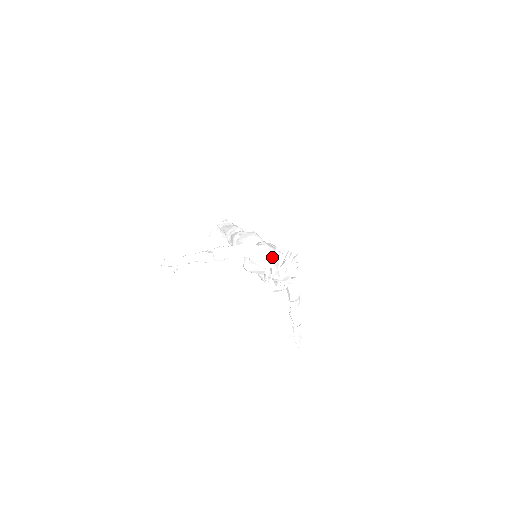
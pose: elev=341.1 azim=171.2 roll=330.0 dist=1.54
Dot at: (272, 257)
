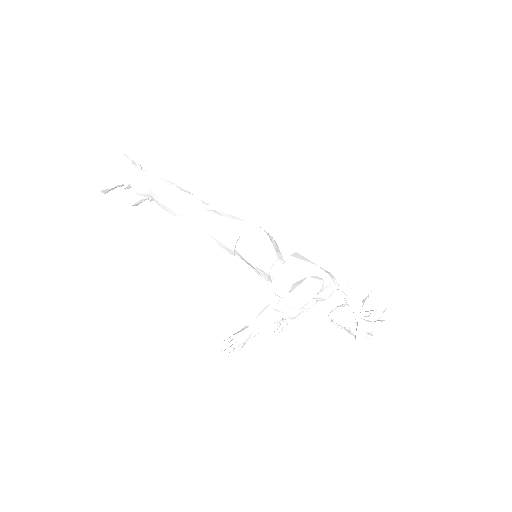
Dot at: (361, 304)
